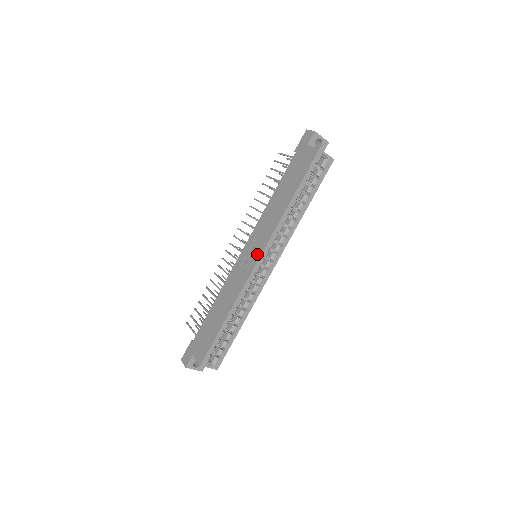
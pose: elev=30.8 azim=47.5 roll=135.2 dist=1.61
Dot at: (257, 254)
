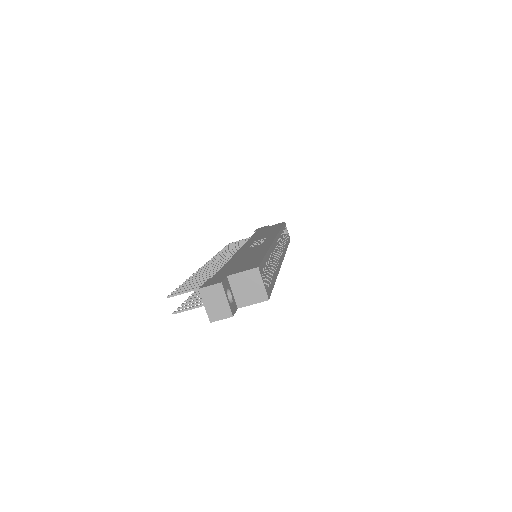
Dot at: (270, 238)
